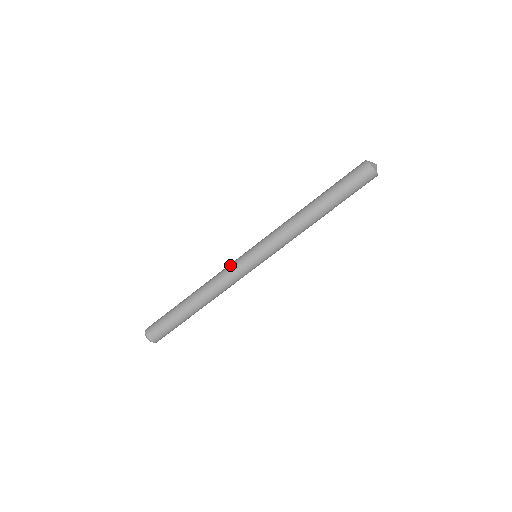
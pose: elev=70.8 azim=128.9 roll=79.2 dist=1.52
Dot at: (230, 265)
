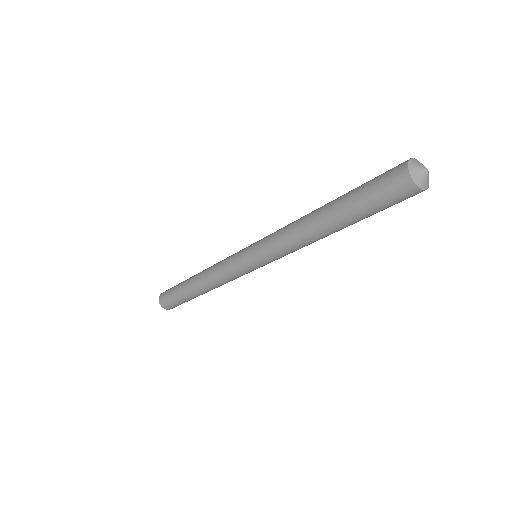
Dot at: (227, 268)
